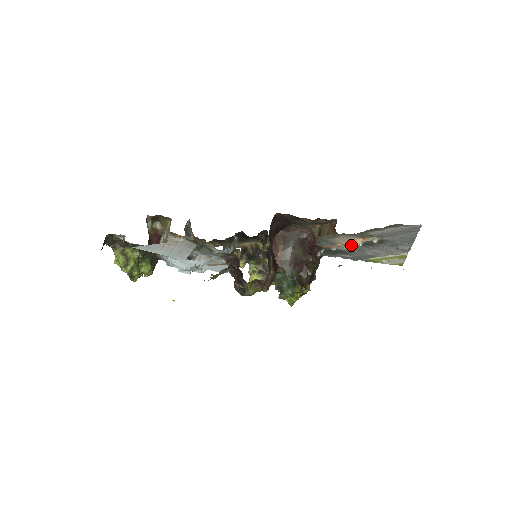
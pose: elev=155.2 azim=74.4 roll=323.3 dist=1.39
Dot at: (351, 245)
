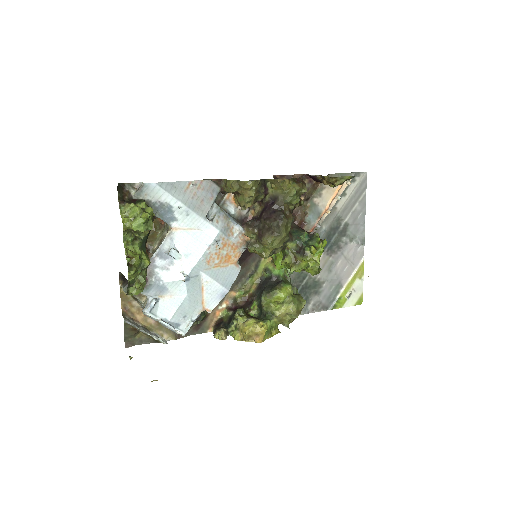
Dot at: (322, 256)
